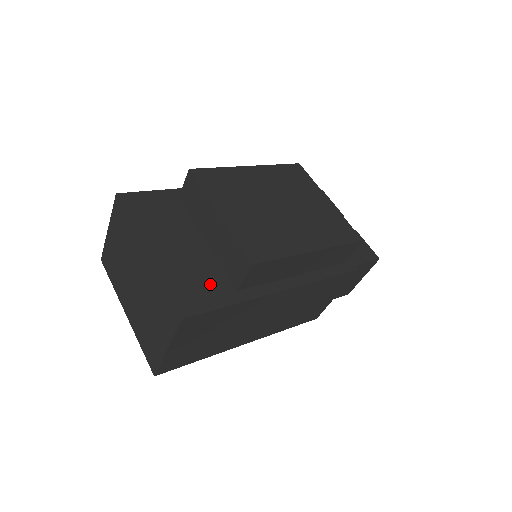
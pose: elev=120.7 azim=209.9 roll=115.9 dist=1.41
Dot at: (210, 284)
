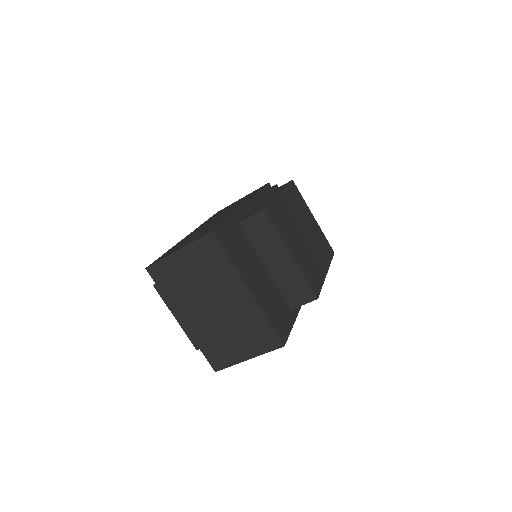
Dot at: (282, 309)
